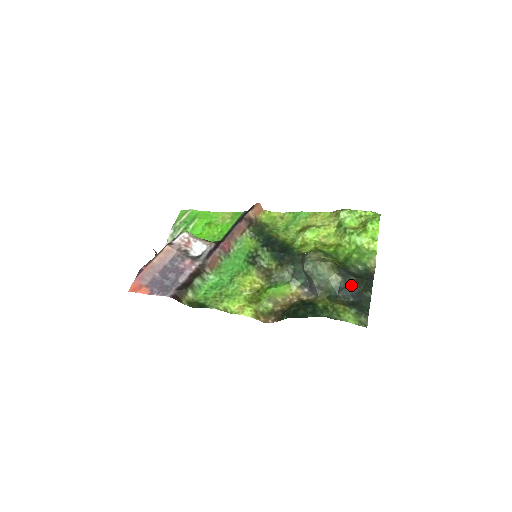
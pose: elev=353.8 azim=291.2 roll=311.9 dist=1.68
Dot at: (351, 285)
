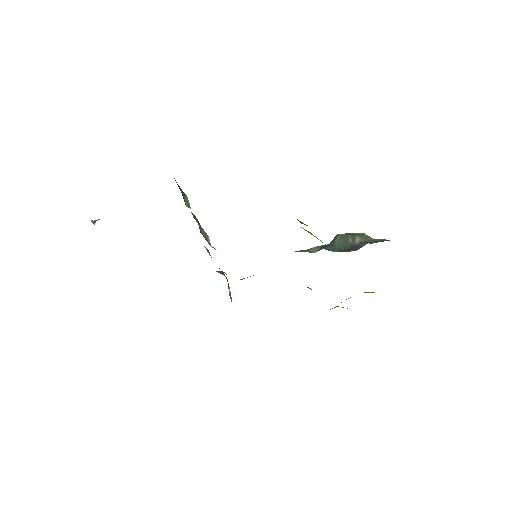
Dot at: occluded
